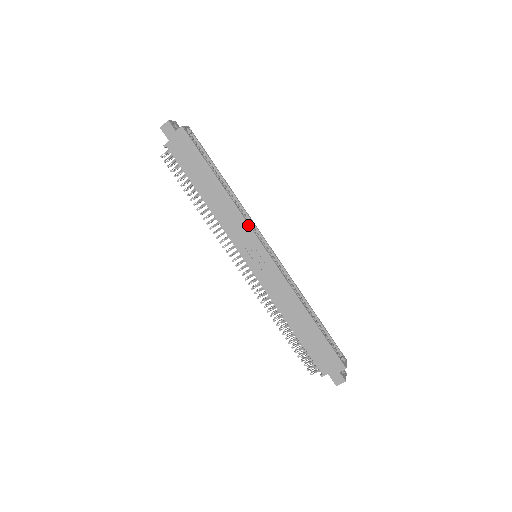
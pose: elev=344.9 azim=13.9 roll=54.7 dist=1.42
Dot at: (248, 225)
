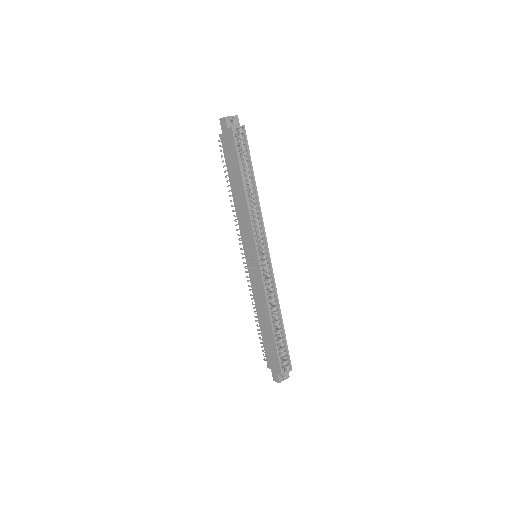
Dot at: (252, 232)
